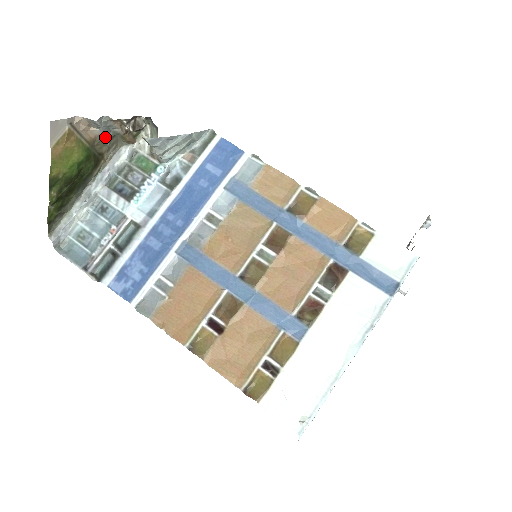
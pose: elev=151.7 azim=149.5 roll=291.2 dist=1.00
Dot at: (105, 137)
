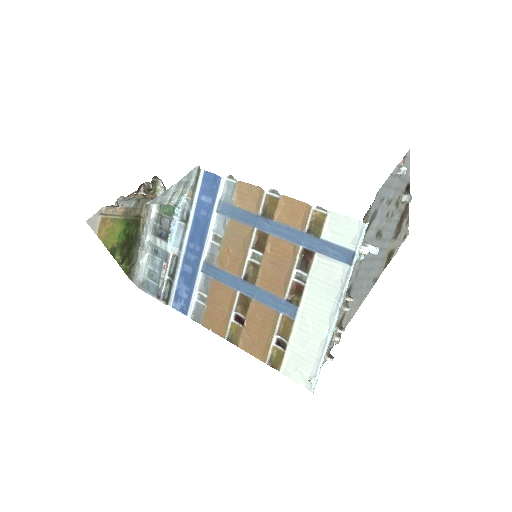
Dot at: (132, 206)
